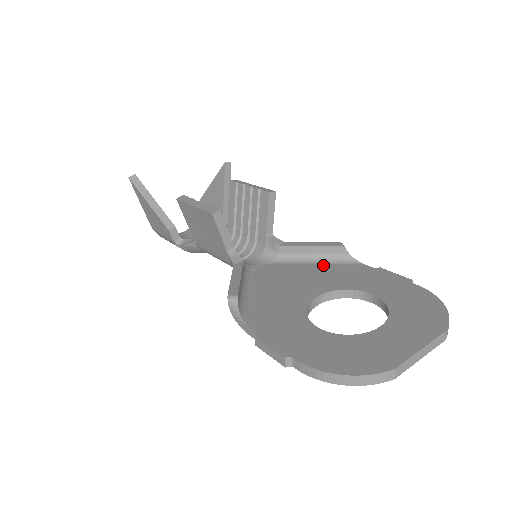
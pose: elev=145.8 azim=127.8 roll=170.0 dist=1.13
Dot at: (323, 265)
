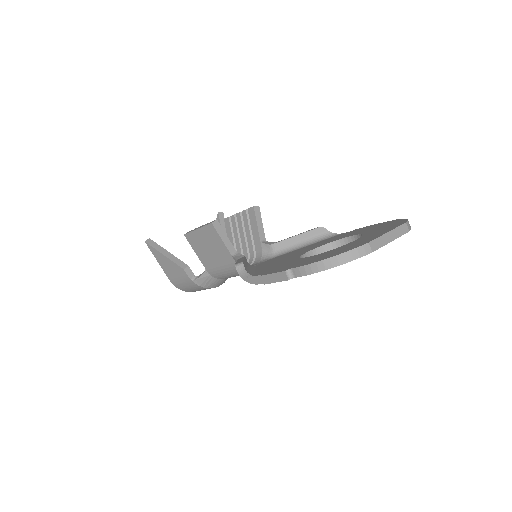
Dot at: (311, 245)
